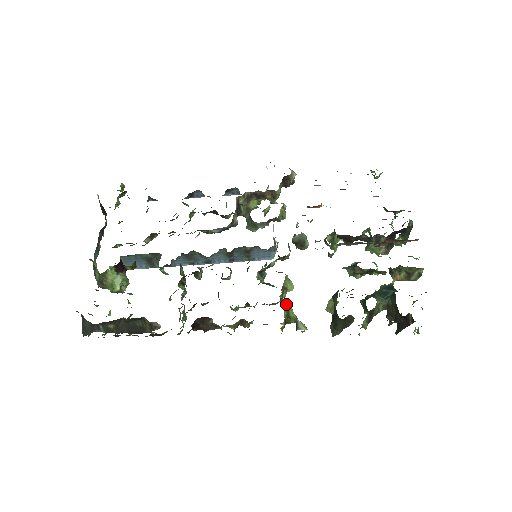
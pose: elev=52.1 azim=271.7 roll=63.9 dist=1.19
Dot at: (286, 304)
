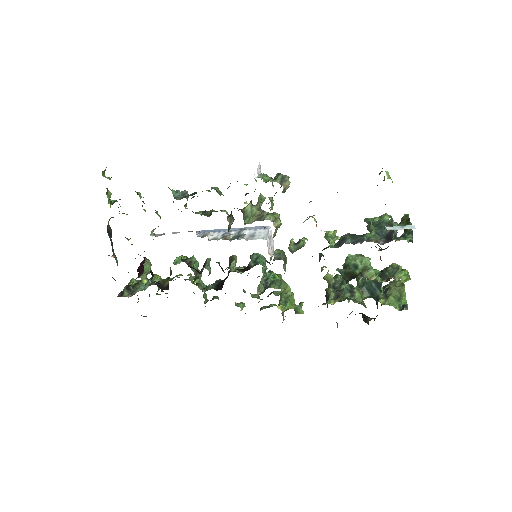
Dot at: (284, 309)
